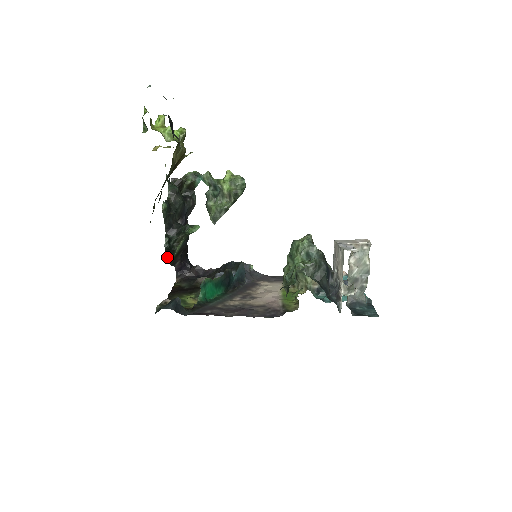
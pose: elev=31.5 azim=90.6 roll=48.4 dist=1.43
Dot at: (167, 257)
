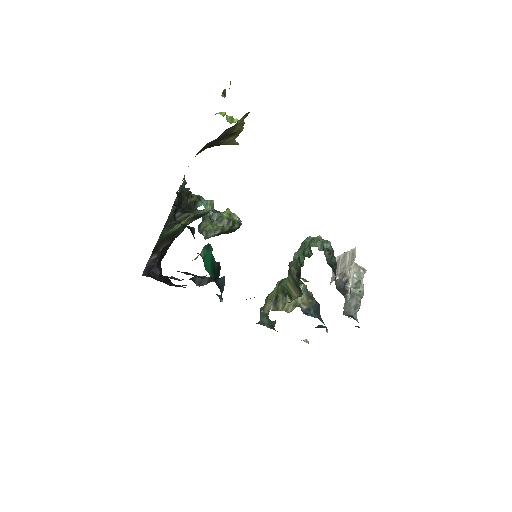
Dot at: (164, 226)
